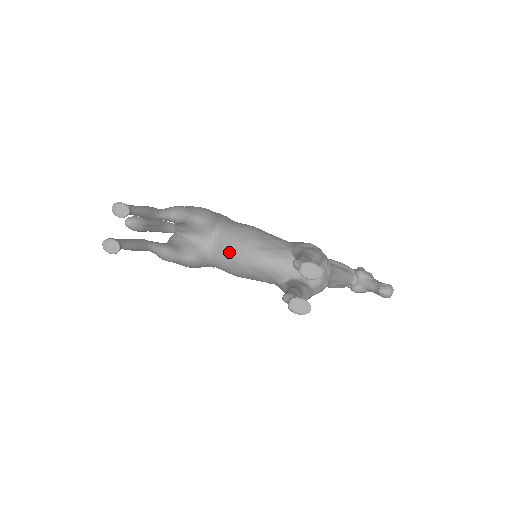
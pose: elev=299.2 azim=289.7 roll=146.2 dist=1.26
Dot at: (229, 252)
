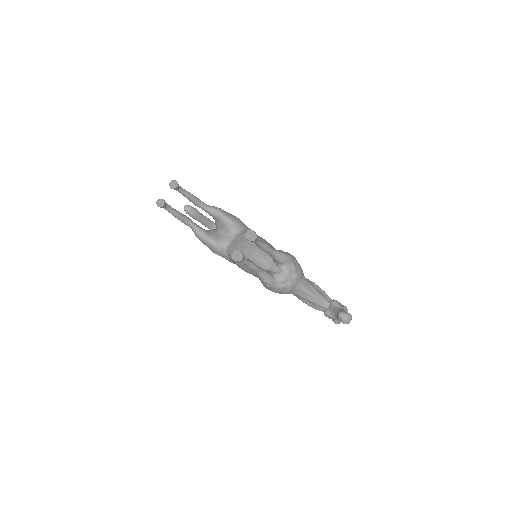
Dot at: (237, 245)
